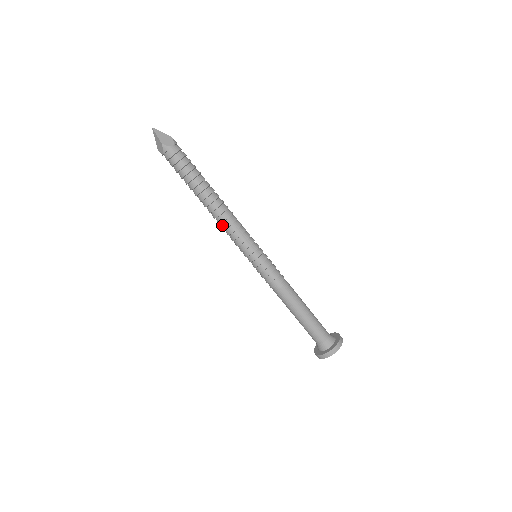
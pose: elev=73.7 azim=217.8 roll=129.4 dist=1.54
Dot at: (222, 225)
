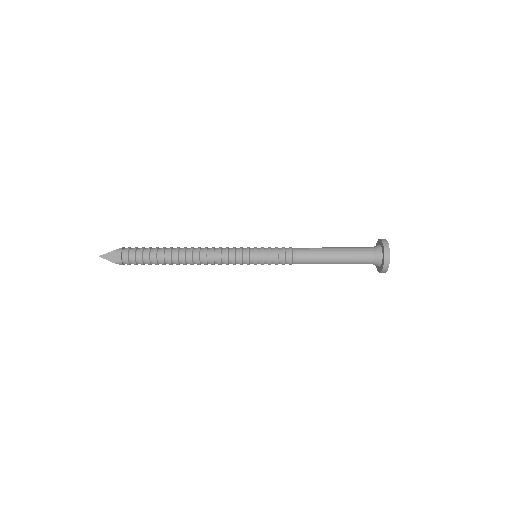
Dot at: (209, 256)
